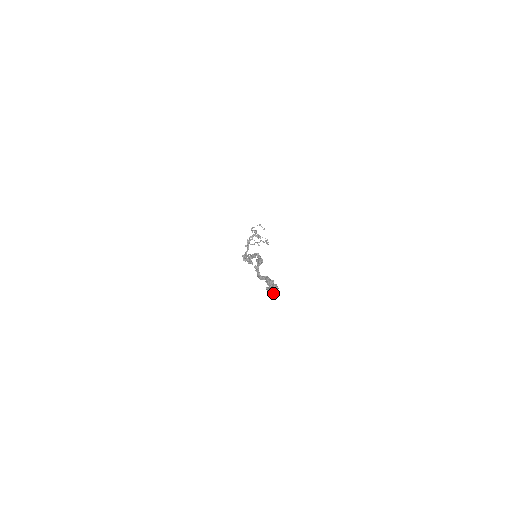
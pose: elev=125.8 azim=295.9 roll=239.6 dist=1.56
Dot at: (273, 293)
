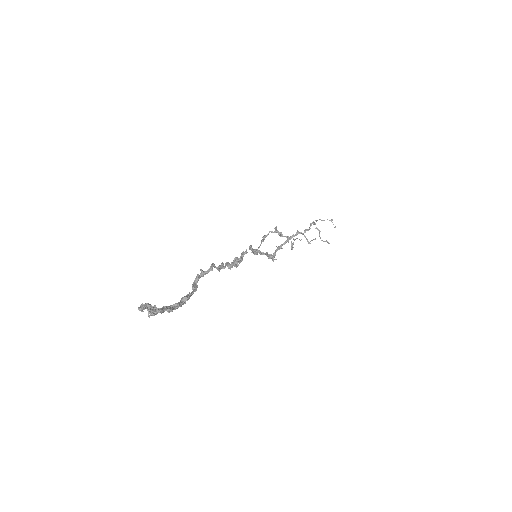
Dot at: (151, 314)
